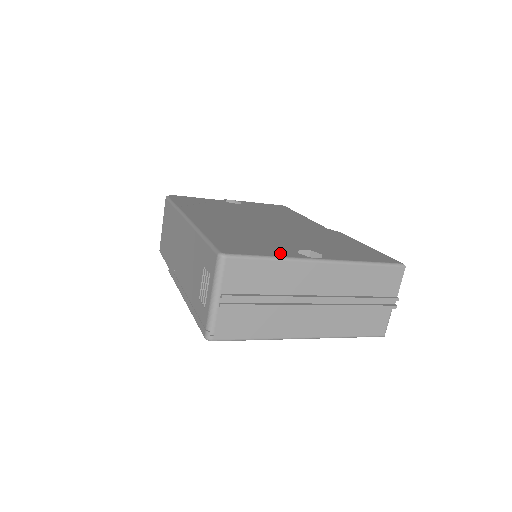
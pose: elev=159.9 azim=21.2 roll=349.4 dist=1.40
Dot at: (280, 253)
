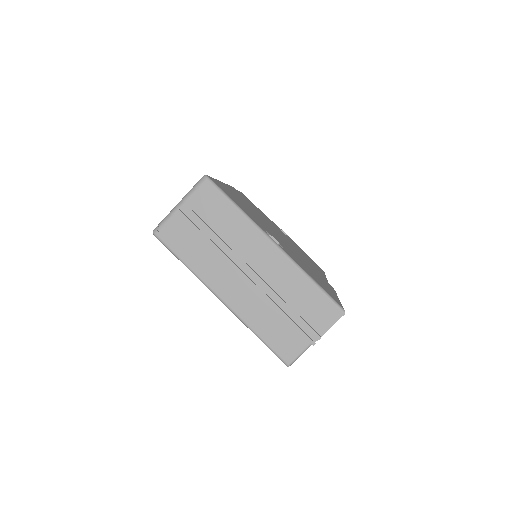
Dot at: (250, 216)
